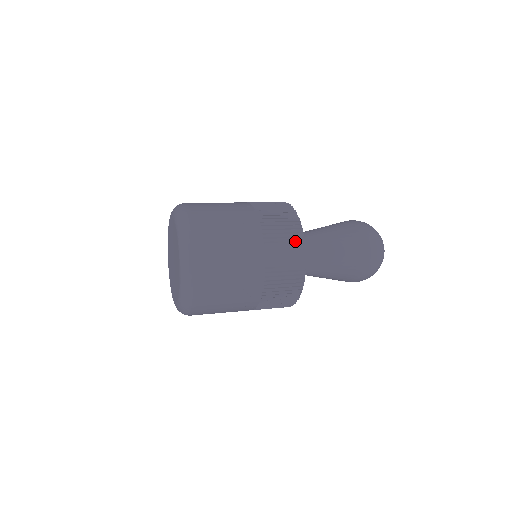
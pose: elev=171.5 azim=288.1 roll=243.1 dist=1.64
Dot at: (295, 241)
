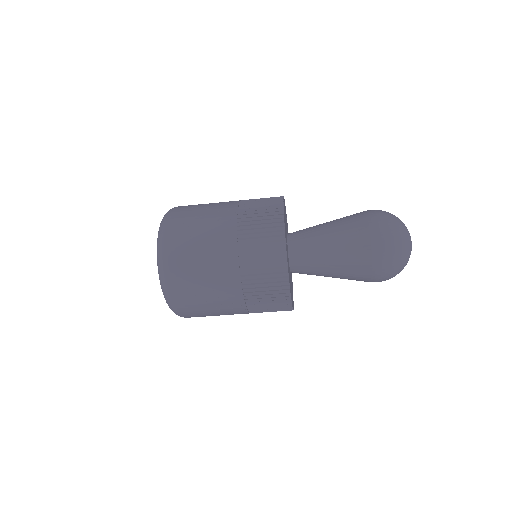
Dot at: occluded
